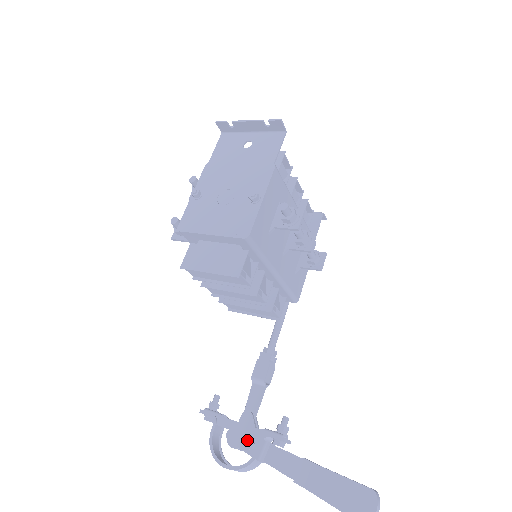
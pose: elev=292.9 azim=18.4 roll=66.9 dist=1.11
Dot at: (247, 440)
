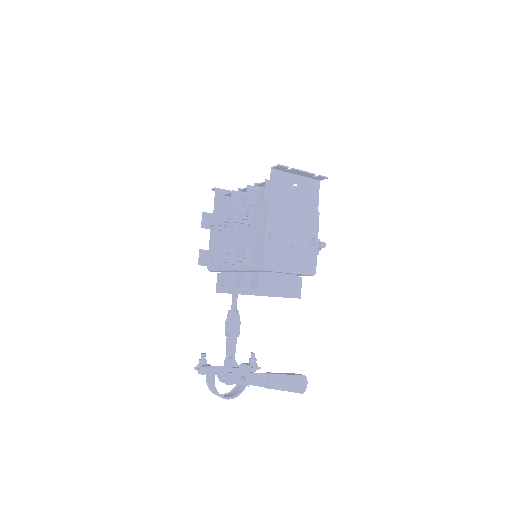
Dot at: (242, 378)
